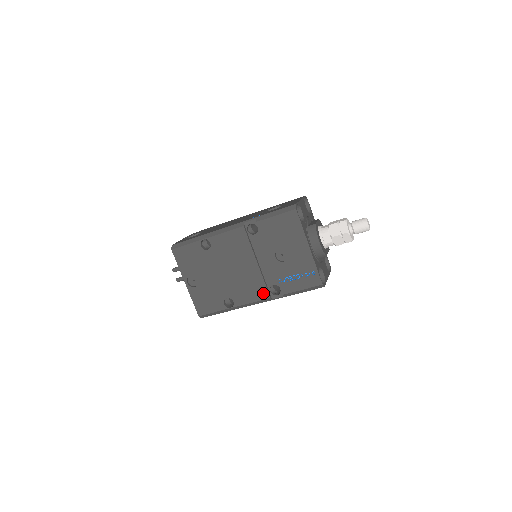
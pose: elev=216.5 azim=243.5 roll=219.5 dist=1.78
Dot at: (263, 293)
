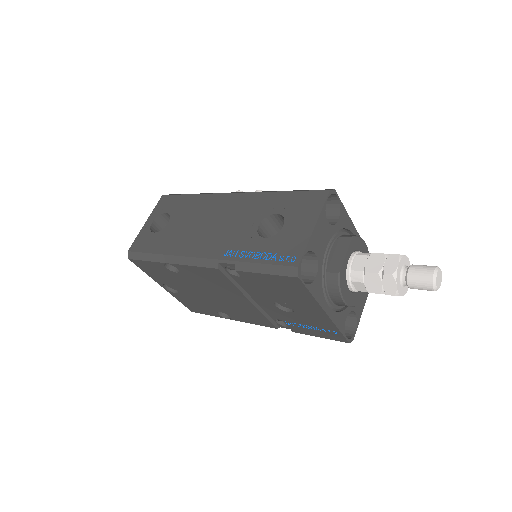
Dot at: (266, 323)
